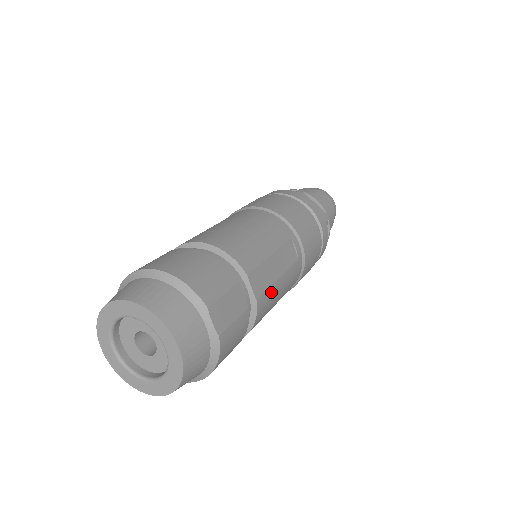
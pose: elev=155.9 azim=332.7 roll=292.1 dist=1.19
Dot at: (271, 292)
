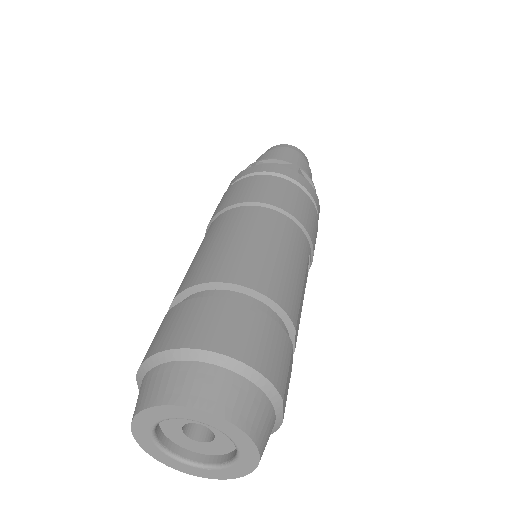
Dot at: occluded
